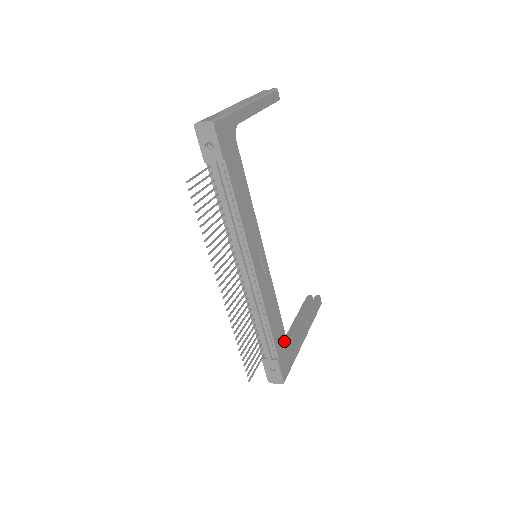
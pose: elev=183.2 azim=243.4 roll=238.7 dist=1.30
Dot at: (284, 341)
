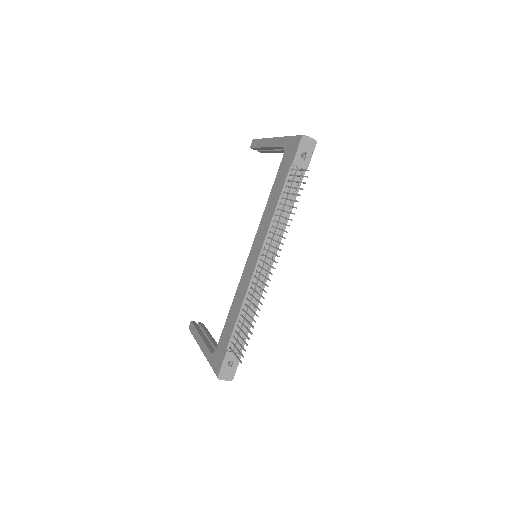
Dot at: occluded
